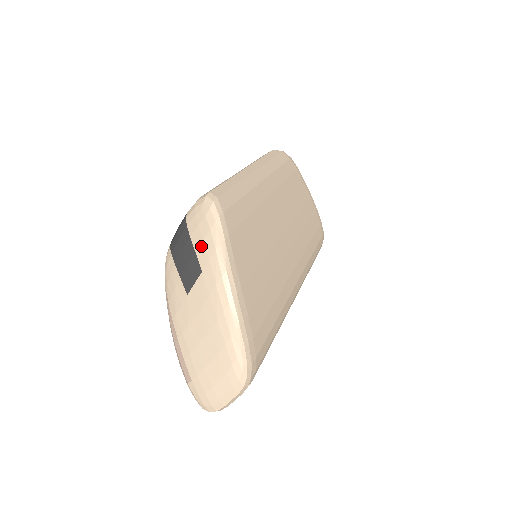
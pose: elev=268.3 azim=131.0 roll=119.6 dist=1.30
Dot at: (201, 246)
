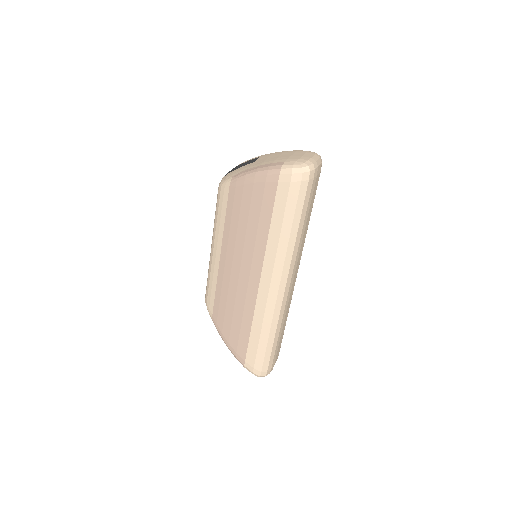
Dot at: occluded
